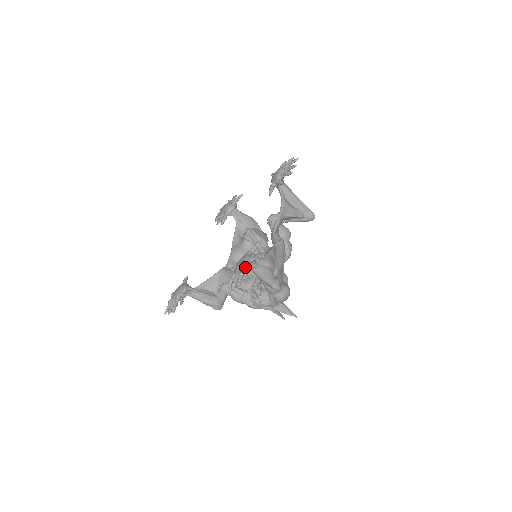
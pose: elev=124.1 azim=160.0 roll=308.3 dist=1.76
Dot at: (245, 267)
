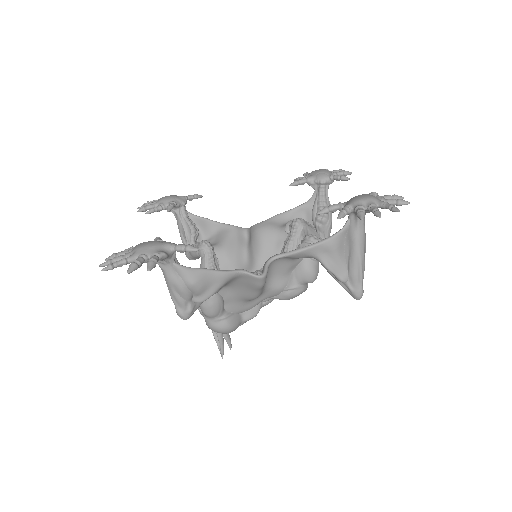
Dot at: (133, 255)
